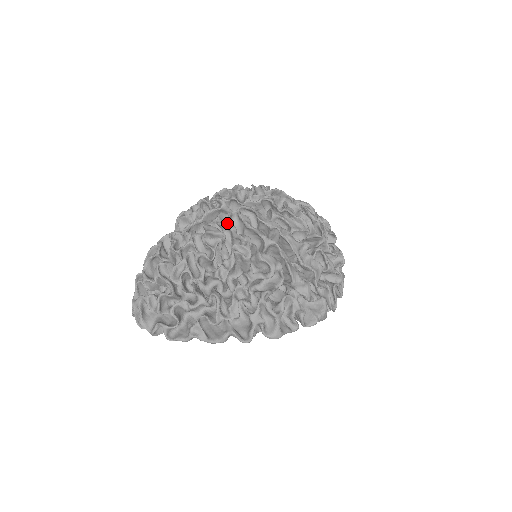
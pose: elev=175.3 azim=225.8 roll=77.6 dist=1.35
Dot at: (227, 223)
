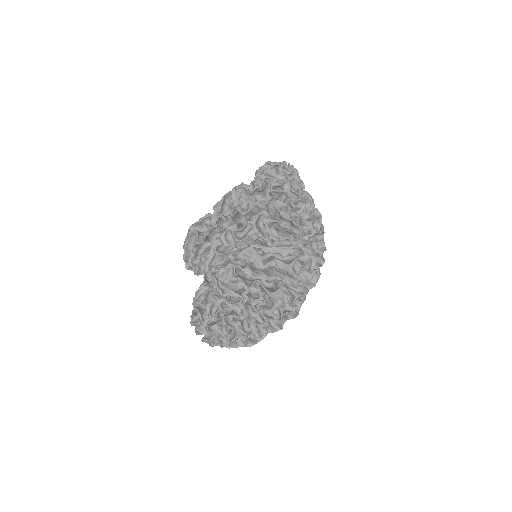
Dot at: (235, 277)
